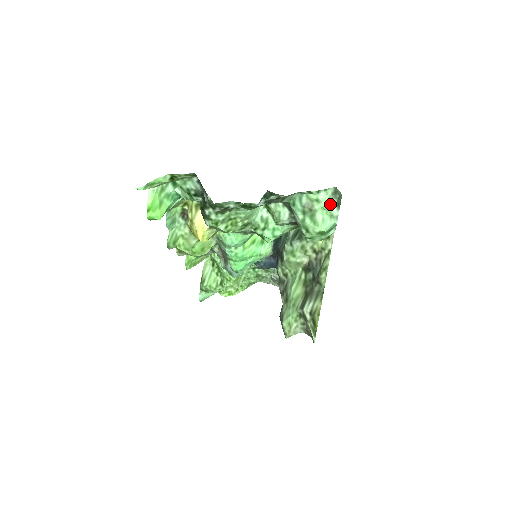
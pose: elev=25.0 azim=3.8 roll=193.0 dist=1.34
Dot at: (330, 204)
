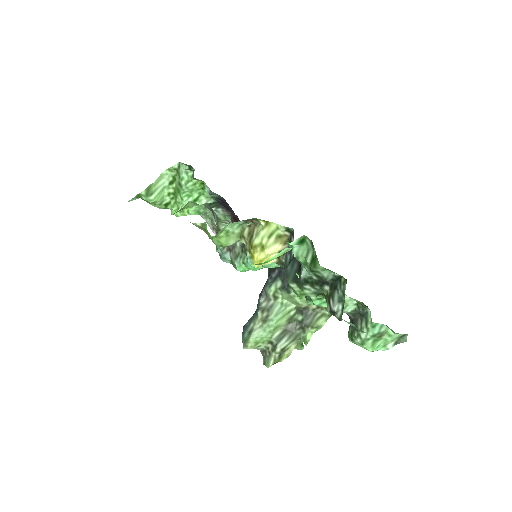
Dot at: (393, 340)
